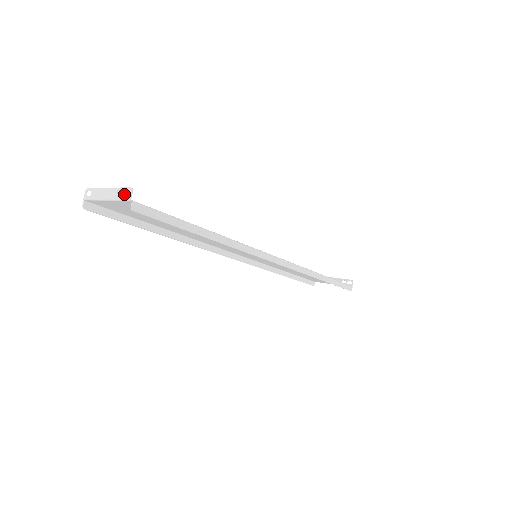
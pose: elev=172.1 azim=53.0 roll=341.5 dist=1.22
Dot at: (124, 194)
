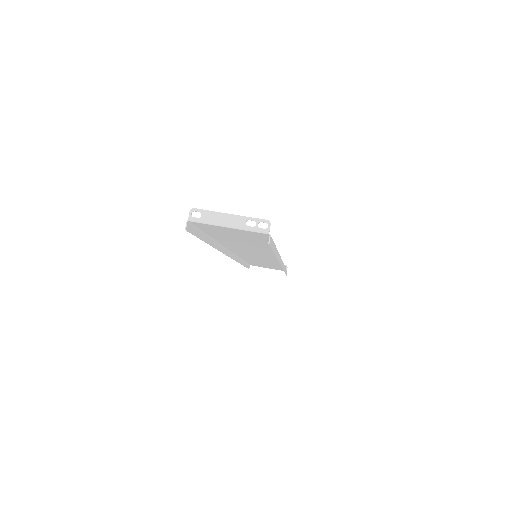
Dot at: occluded
